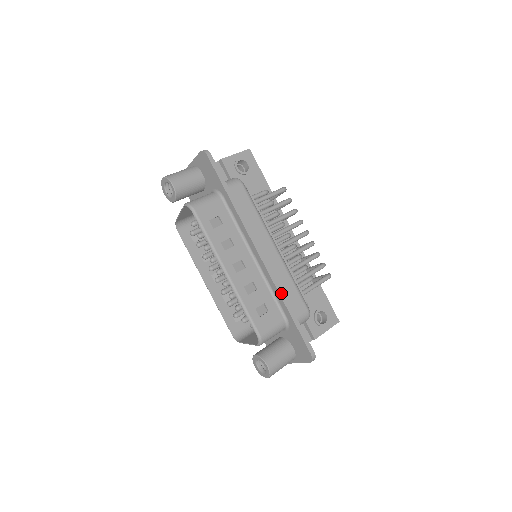
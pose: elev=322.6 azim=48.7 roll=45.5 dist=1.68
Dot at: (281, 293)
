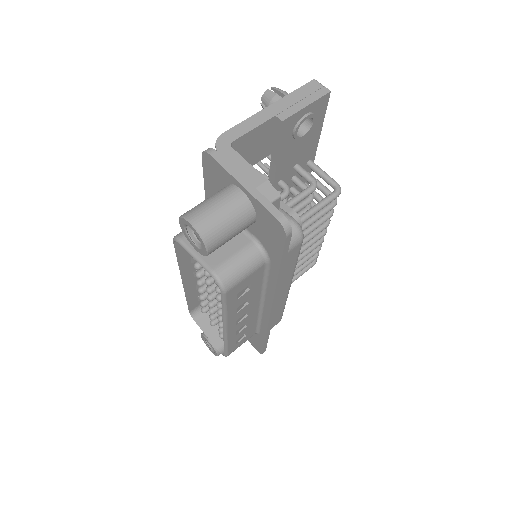
Dot at: (269, 329)
